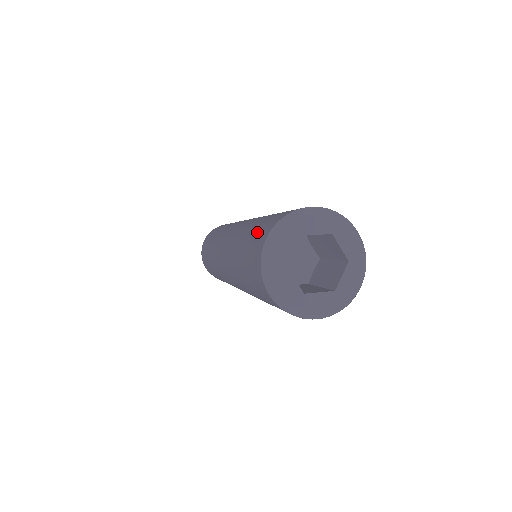
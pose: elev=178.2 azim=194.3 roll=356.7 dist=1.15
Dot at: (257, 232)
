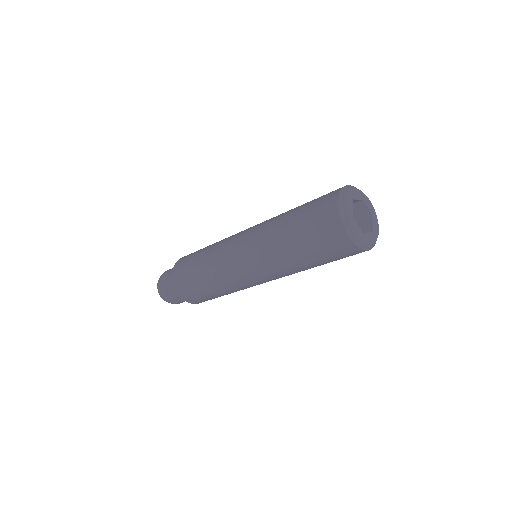
Dot at: occluded
